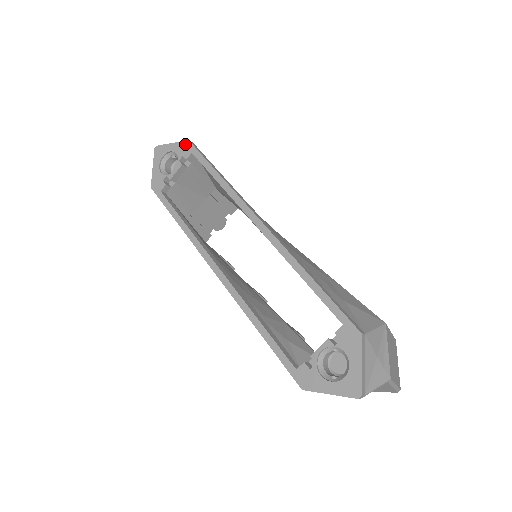
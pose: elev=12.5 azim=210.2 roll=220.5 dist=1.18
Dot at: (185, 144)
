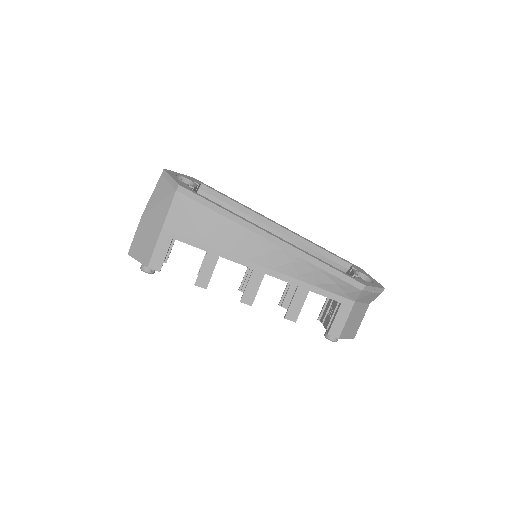
Dot at: (192, 178)
